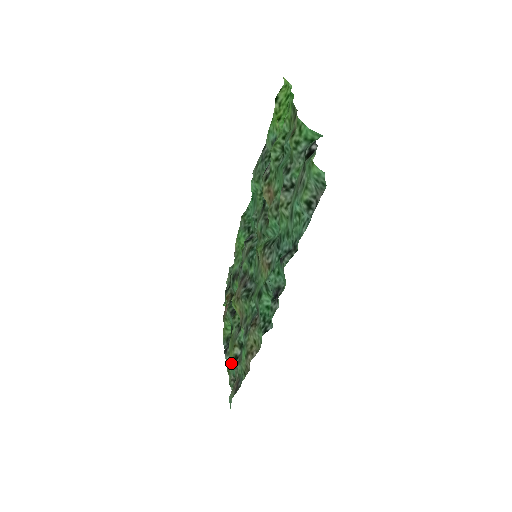
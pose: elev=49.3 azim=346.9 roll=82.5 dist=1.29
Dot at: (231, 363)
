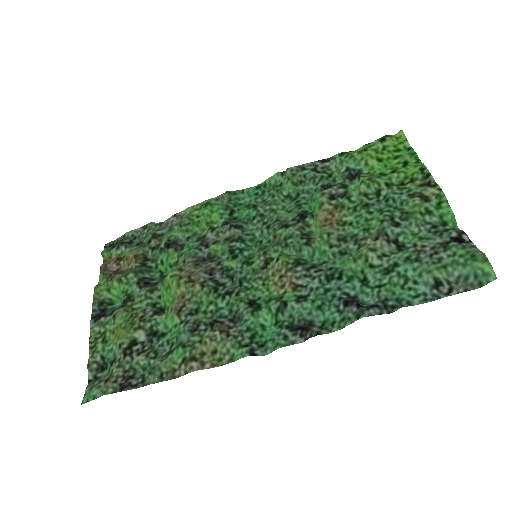
Dot at: (106, 340)
